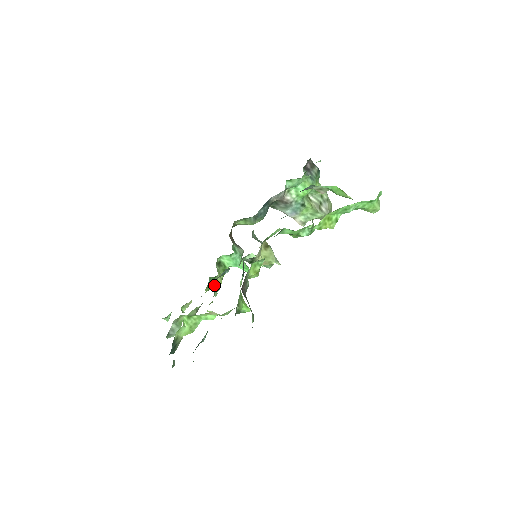
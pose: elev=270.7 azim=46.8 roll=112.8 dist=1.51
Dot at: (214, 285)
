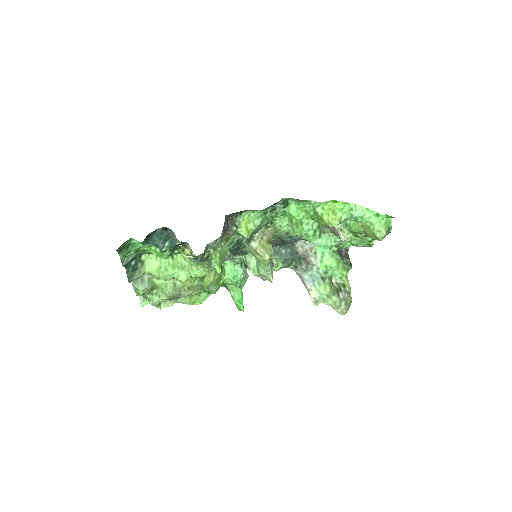
Dot at: occluded
